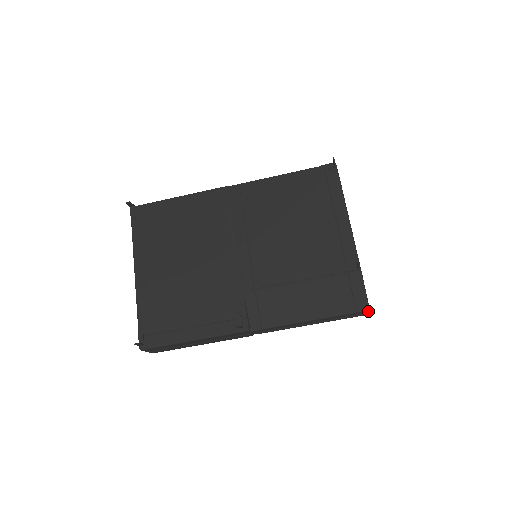
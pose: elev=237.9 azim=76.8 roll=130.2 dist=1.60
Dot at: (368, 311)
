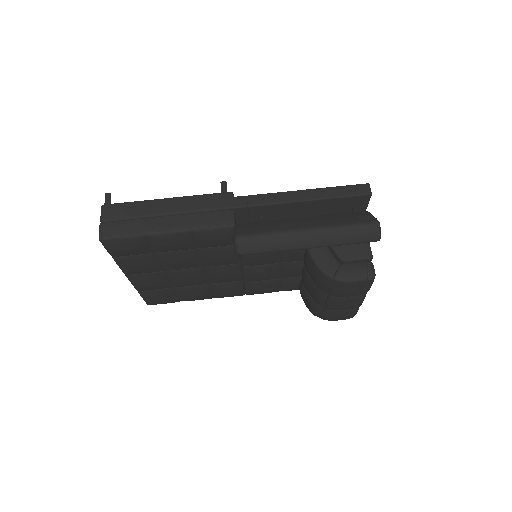
Dot at: (368, 187)
